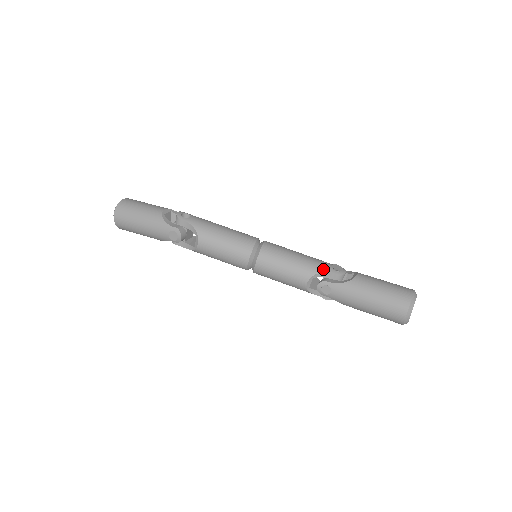
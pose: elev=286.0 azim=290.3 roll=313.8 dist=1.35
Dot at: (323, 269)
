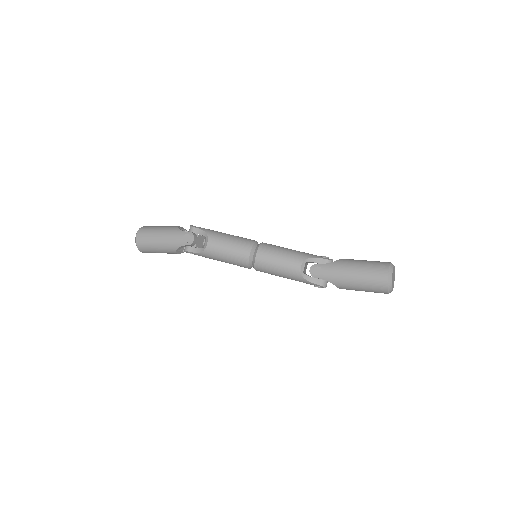
Dot at: (313, 256)
